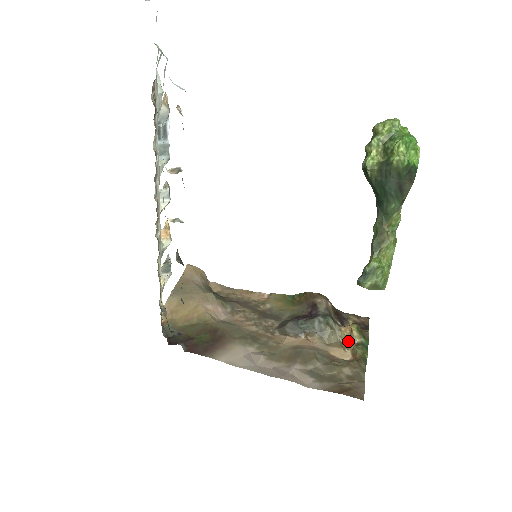
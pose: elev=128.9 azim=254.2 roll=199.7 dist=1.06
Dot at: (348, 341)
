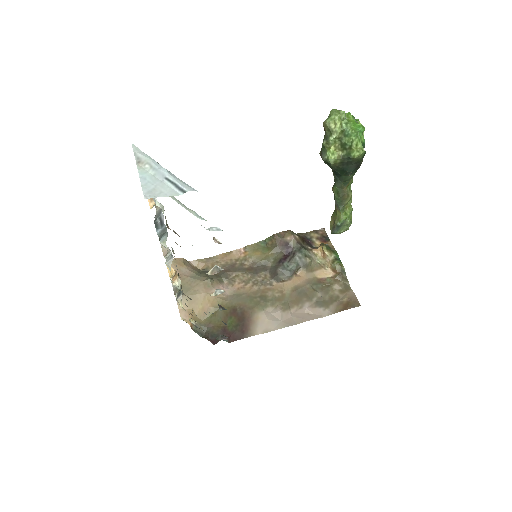
Dot at: (324, 260)
